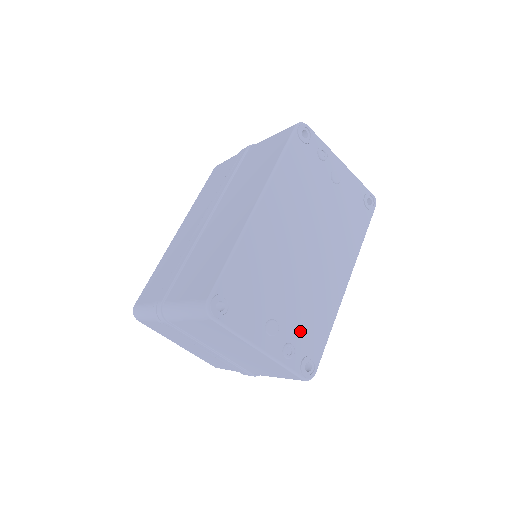
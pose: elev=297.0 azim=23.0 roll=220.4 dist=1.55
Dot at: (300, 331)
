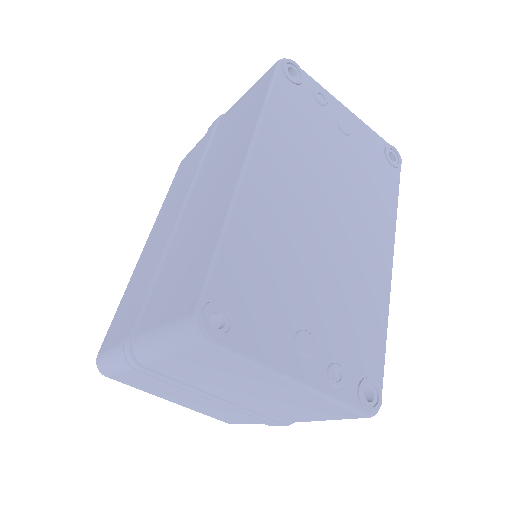
Dot at: (345, 342)
